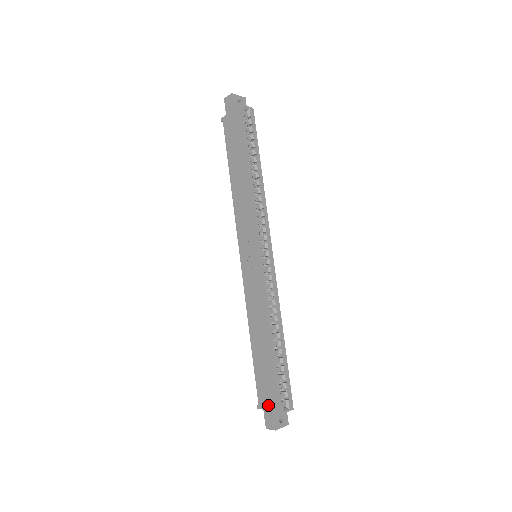
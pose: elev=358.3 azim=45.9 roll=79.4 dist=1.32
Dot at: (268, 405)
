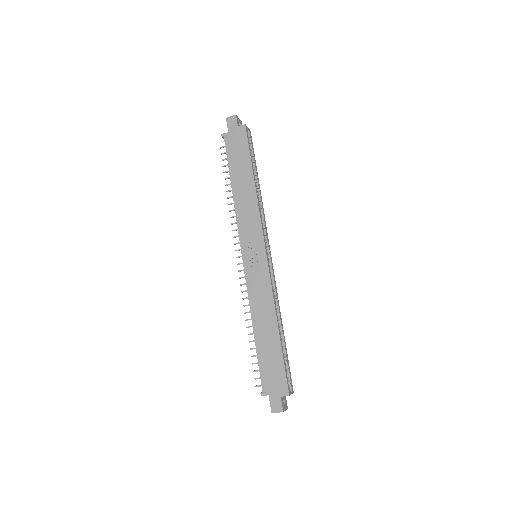
Dot at: (275, 389)
